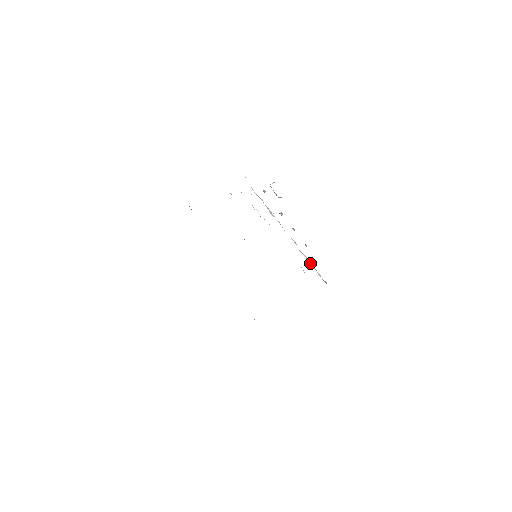
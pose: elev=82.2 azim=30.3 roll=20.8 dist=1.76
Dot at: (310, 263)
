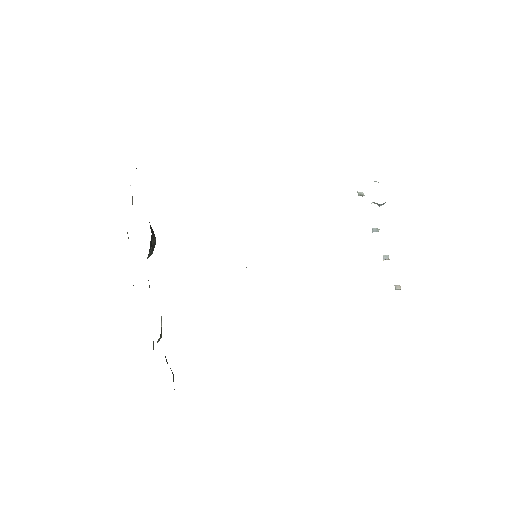
Dot at: occluded
